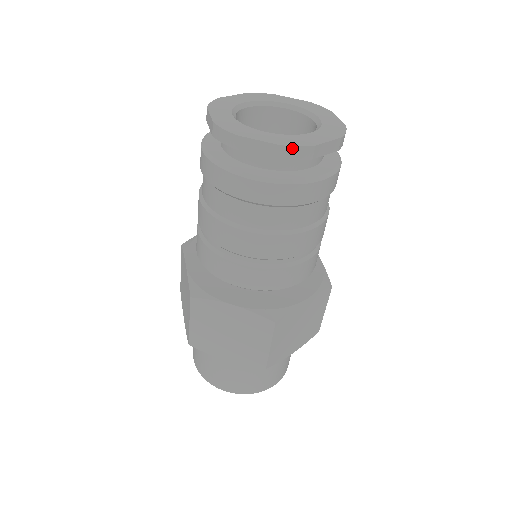
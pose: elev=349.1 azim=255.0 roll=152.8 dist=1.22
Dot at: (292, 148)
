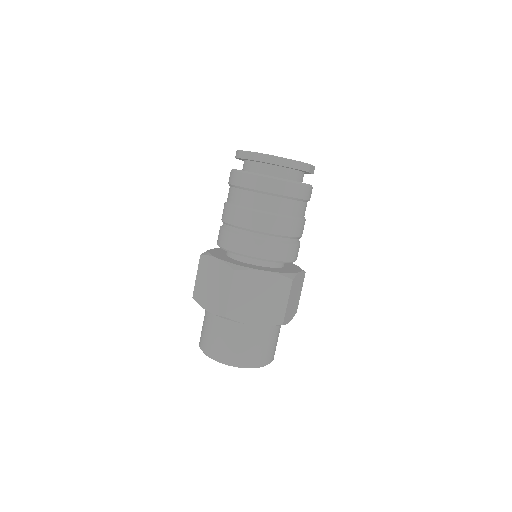
Dot at: (261, 154)
